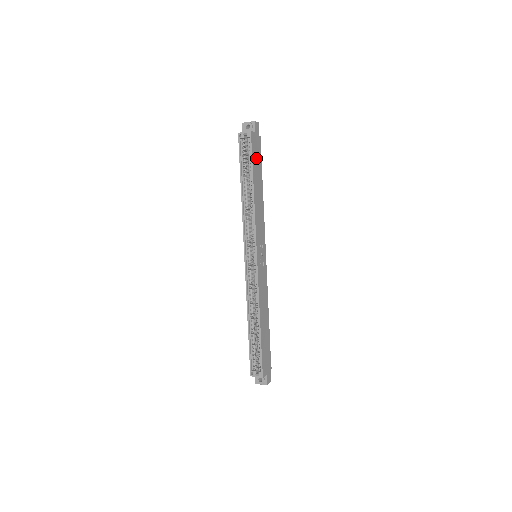
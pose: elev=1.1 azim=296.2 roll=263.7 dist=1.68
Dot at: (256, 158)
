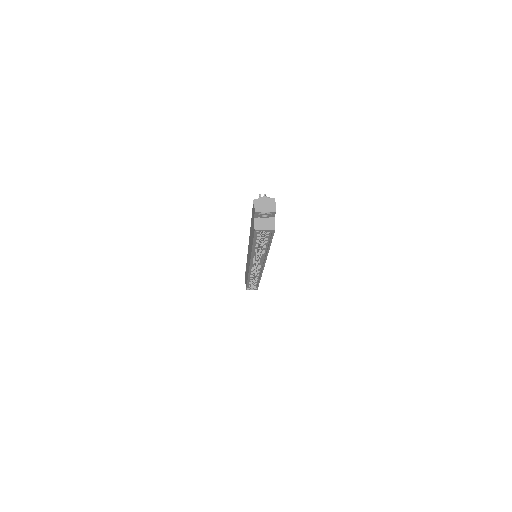
Dot at: occluded
